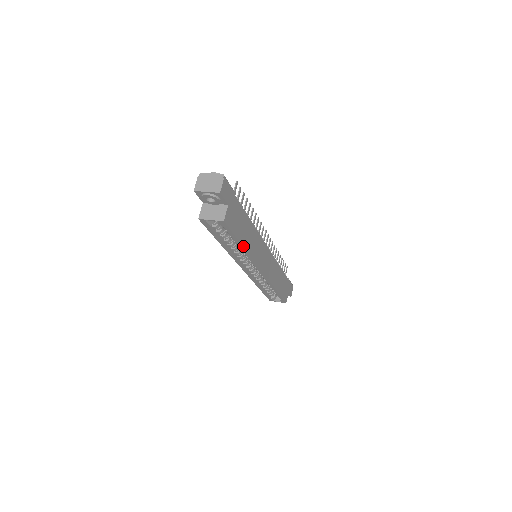
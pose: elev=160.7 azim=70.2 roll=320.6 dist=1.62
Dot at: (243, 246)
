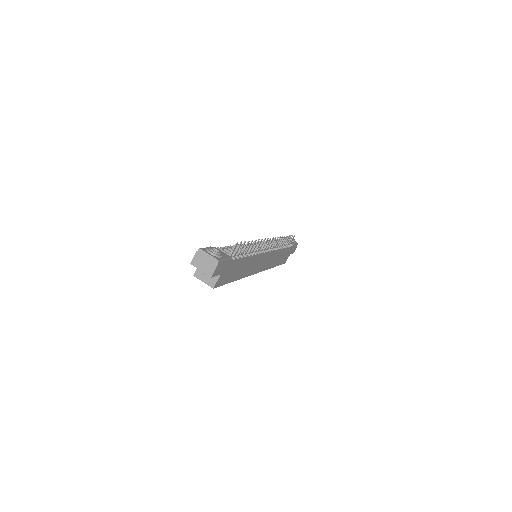
Dot at: (235, 280)
